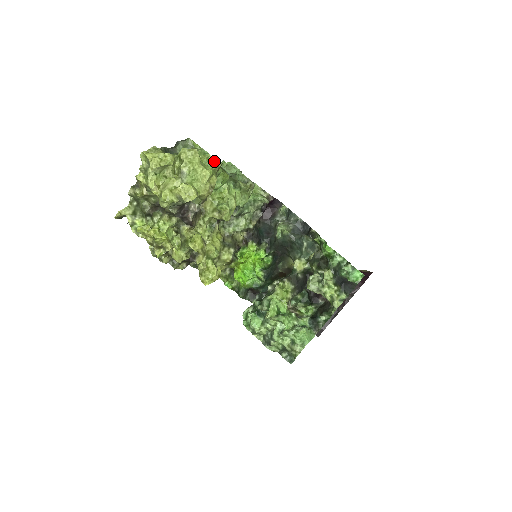
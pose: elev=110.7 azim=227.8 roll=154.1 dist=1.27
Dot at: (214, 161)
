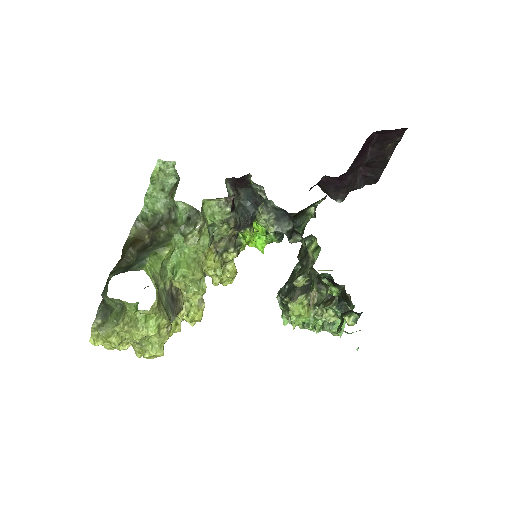
Dot at: (148, 314)
